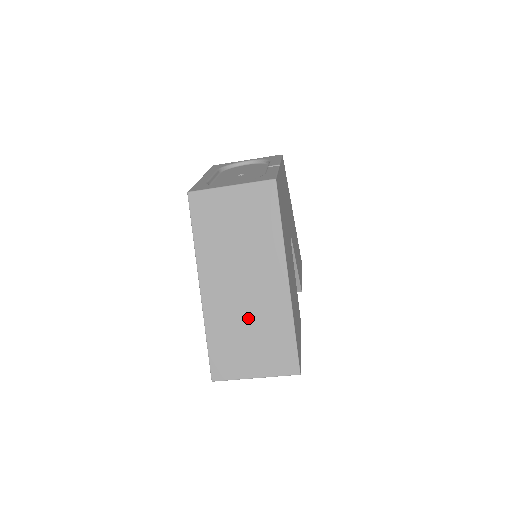
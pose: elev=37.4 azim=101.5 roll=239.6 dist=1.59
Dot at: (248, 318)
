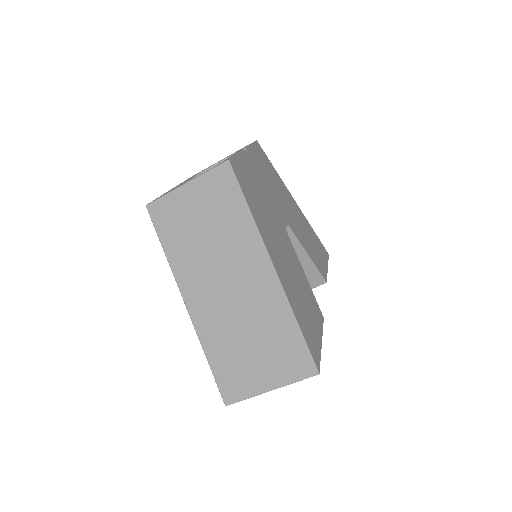
Dot at: (243, 323)
